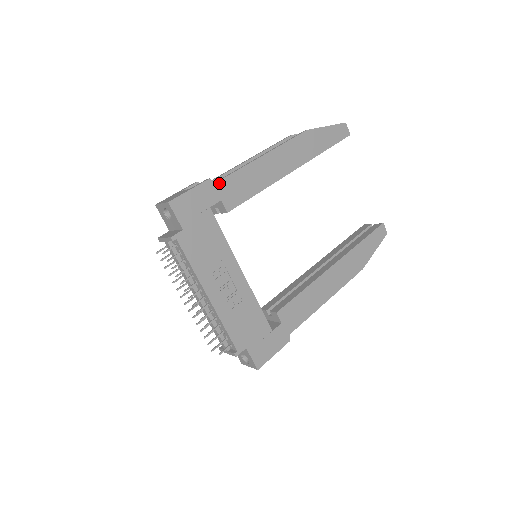
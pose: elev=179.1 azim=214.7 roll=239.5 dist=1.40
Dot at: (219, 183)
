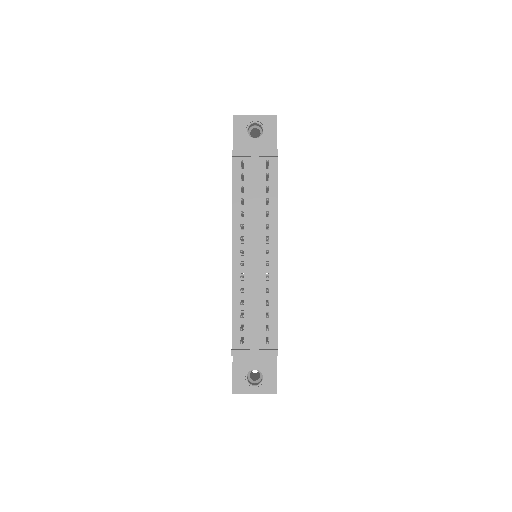
Dot at: occluded
